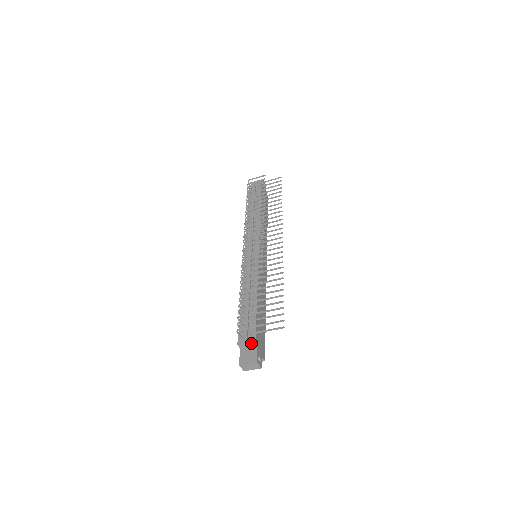
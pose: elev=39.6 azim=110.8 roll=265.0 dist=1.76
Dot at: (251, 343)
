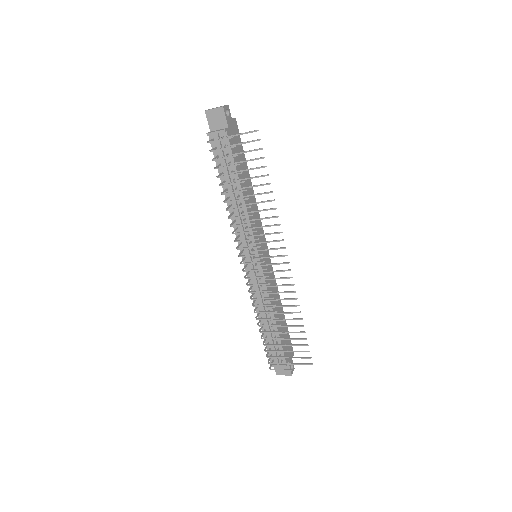
Dot at: (283, 364)
